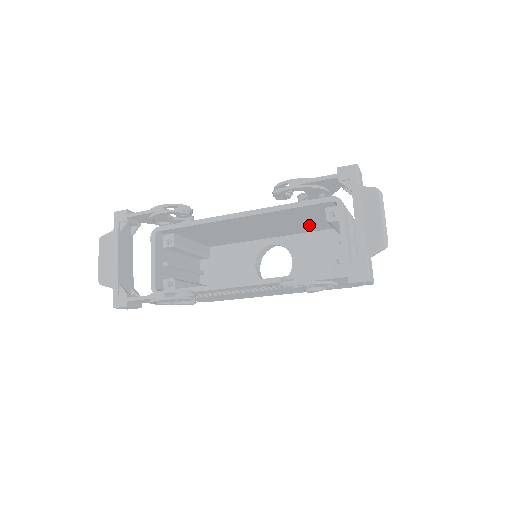
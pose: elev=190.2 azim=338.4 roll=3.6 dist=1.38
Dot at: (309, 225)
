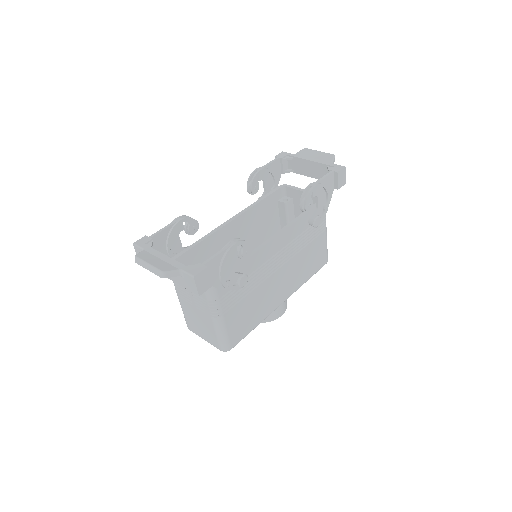
Dot at: occluded
